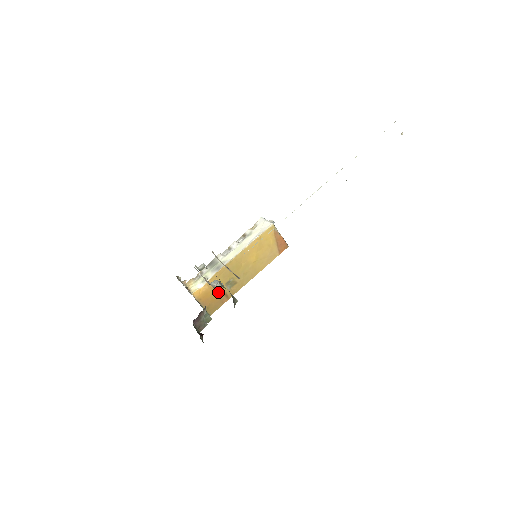
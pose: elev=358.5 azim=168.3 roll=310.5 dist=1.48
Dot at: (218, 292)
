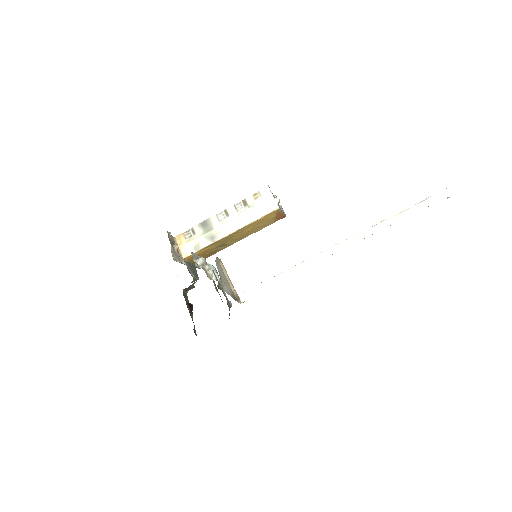
Dot at: (207, 252)
